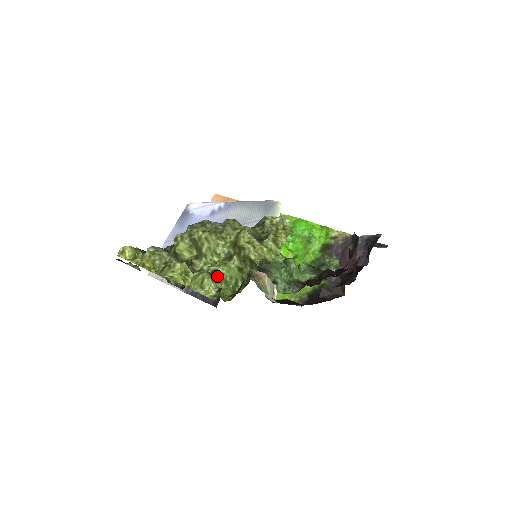
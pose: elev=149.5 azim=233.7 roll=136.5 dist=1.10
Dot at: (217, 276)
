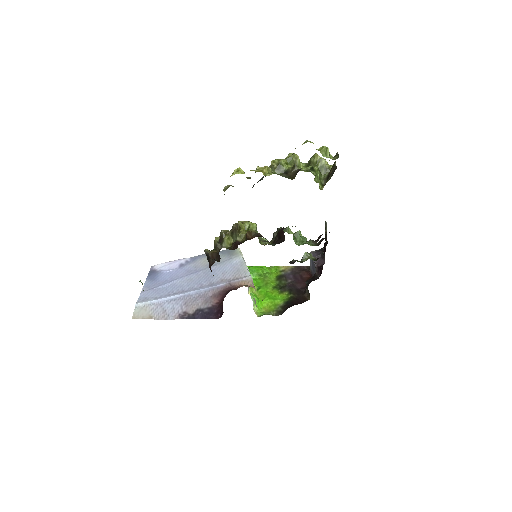
Dot at: (315, 170)
